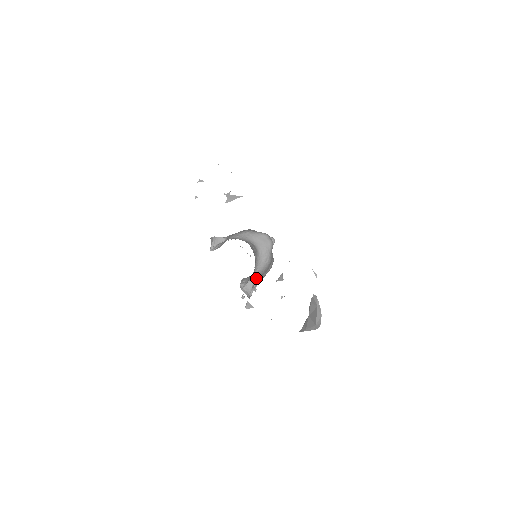
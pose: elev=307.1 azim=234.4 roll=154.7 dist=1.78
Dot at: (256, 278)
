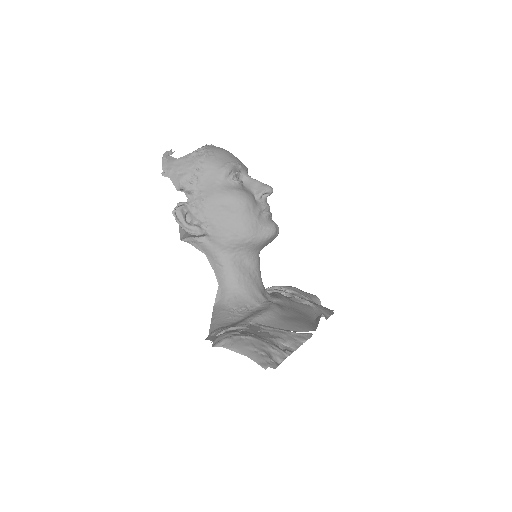
Dot at: occluded
